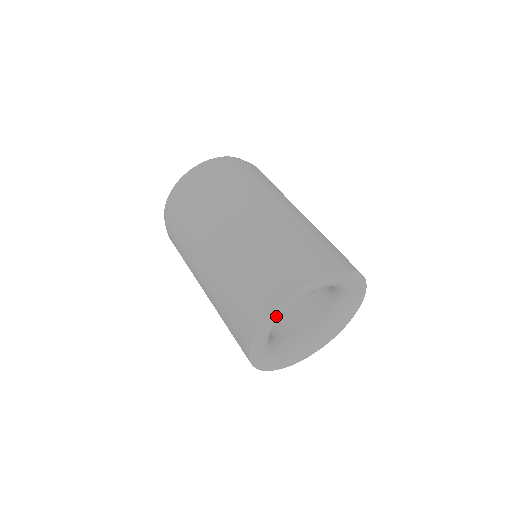
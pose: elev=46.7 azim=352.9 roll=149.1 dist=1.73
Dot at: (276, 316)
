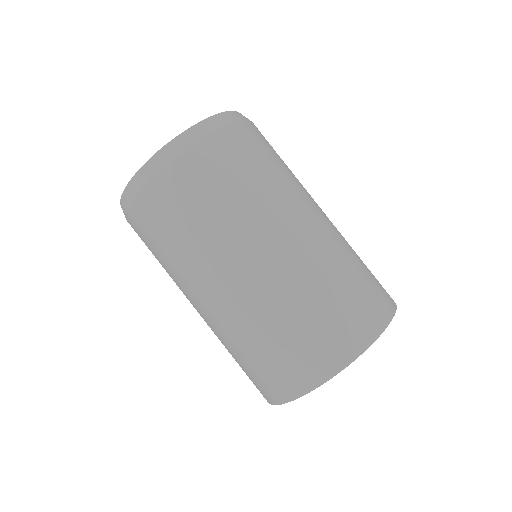
Dot at: occluded
